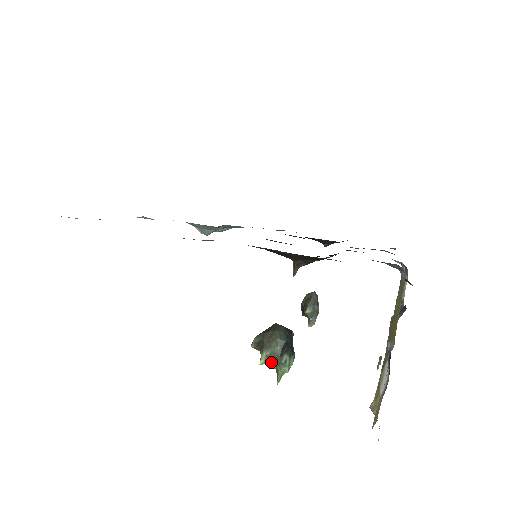
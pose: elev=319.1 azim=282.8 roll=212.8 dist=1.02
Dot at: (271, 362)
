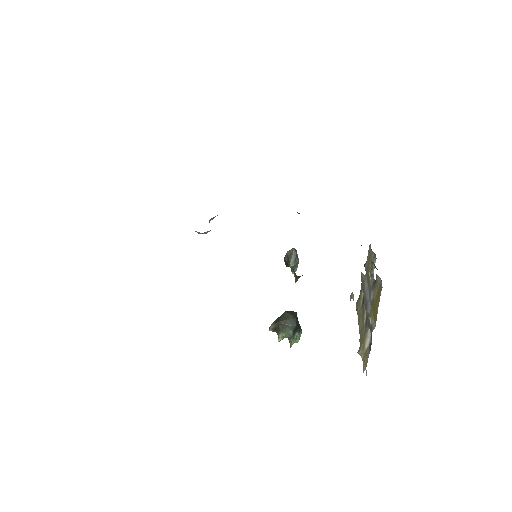
Dot at: occluded
